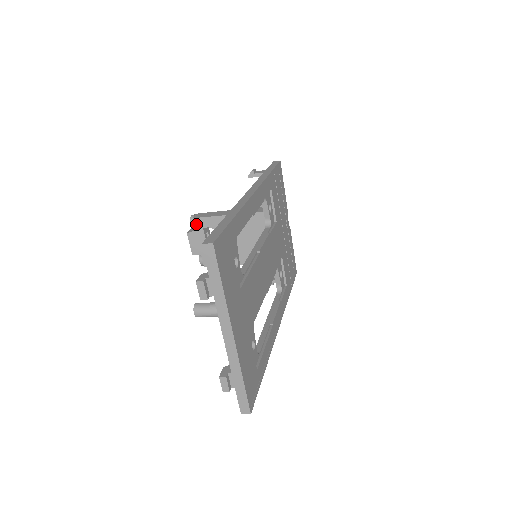
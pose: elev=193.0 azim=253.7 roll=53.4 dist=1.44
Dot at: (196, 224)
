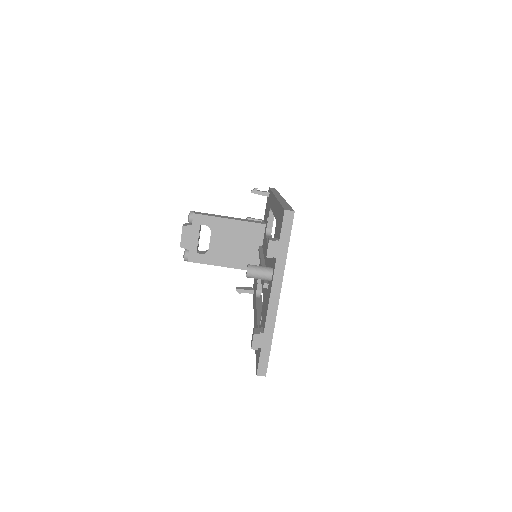
Dot at: (195, 219)
